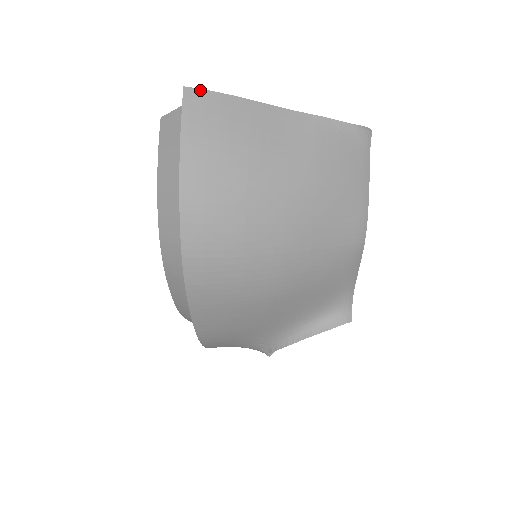
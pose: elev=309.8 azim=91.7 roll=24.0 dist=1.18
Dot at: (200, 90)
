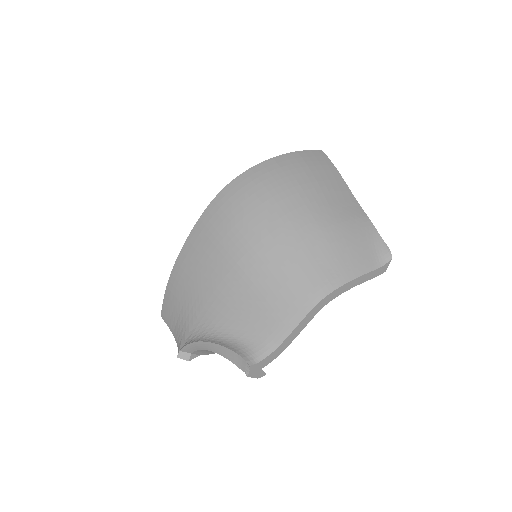
Dot at: (327, 156)
